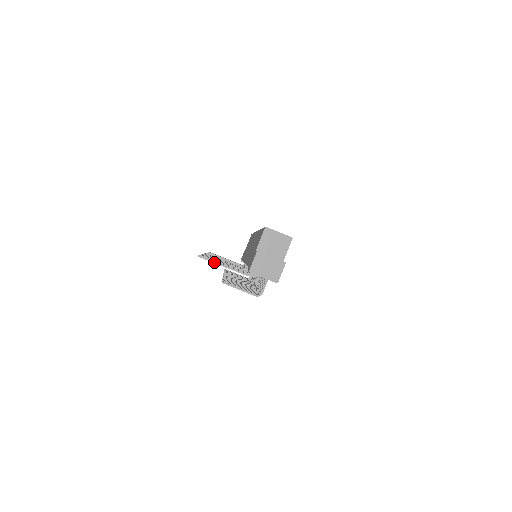
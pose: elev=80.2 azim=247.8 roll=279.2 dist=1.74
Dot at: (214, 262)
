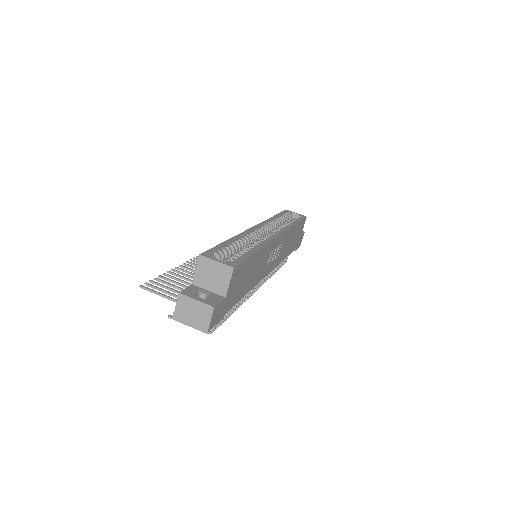
Dot at: (156, 294)
